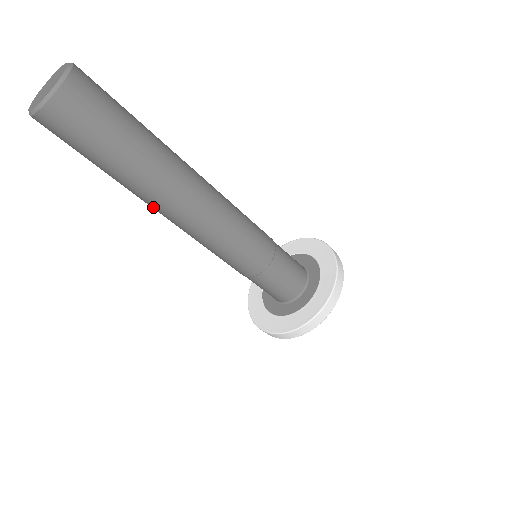
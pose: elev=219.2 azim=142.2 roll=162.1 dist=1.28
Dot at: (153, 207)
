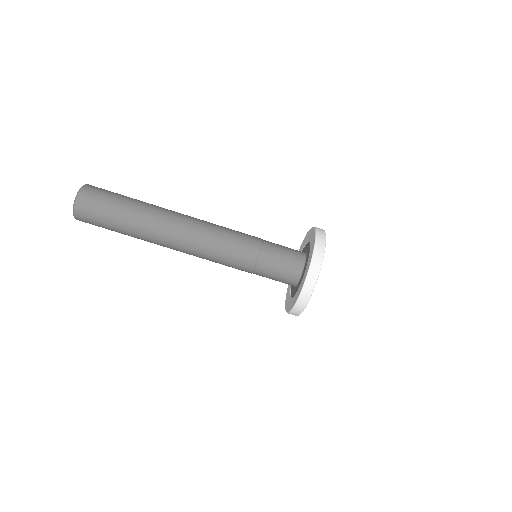
Dot at: (164, 224)
